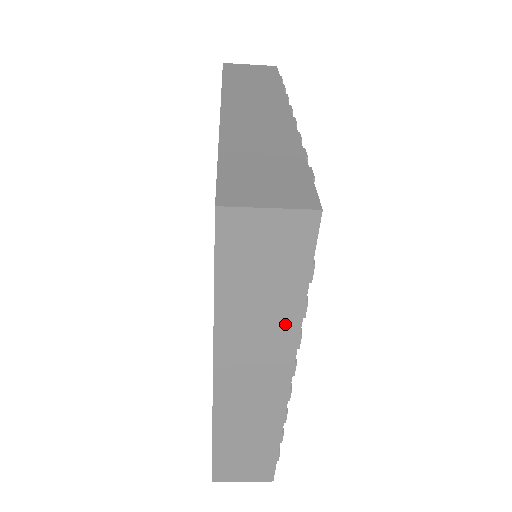
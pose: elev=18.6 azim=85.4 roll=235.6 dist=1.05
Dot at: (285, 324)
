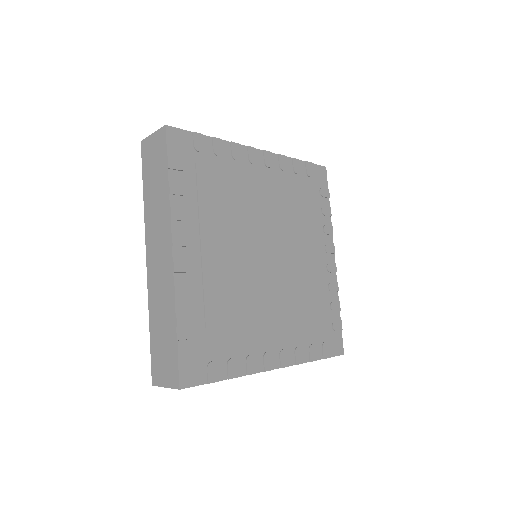
Dot at: occluded
